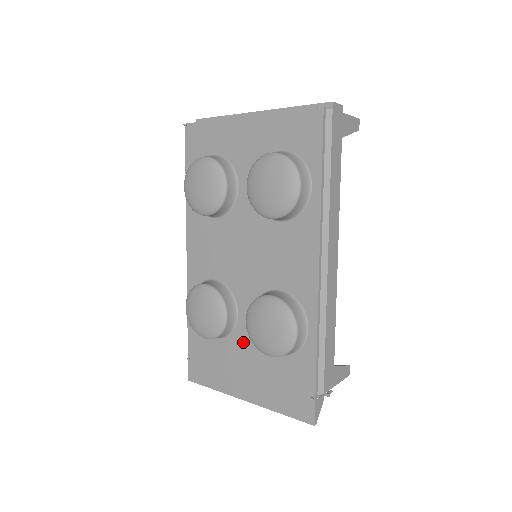
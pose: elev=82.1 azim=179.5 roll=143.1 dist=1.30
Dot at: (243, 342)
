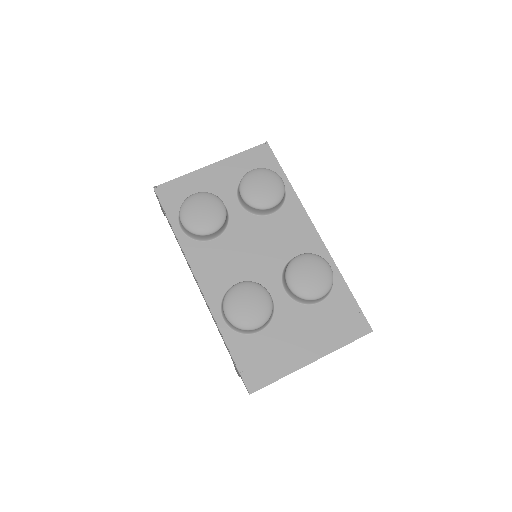
Dot at: (287, 315)
